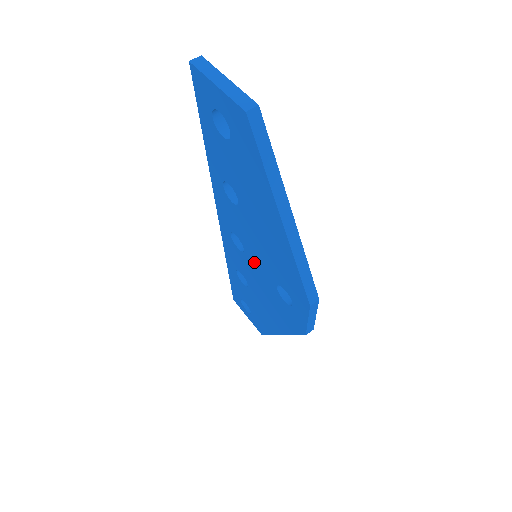
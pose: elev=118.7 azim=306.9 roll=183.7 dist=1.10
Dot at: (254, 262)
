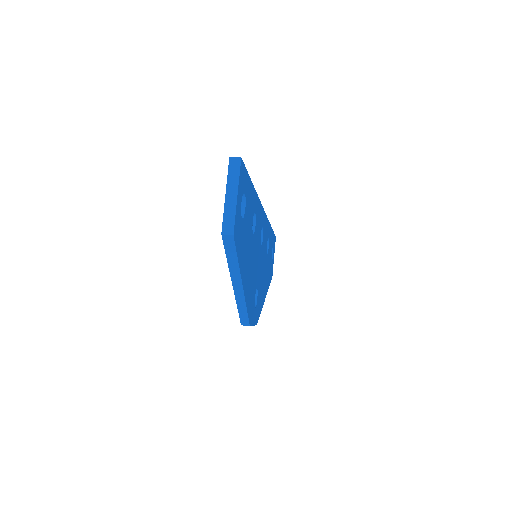
Dot at: occluded
